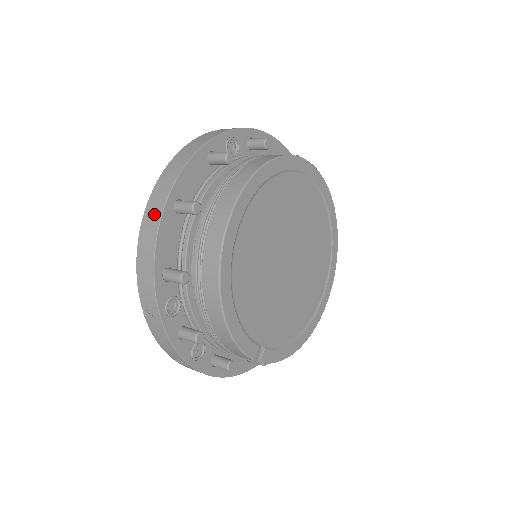
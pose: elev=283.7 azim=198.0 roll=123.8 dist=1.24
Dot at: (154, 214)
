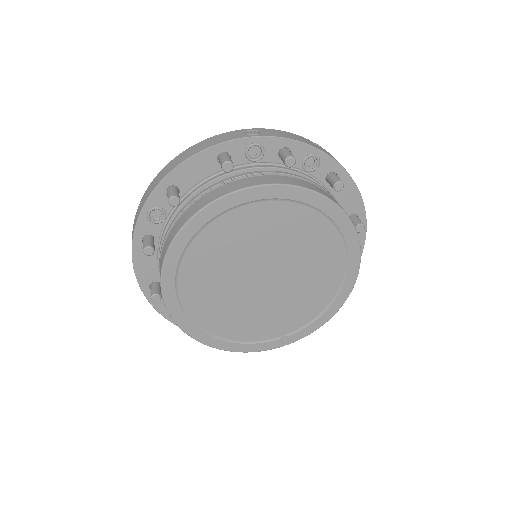
Dot at: occluded
